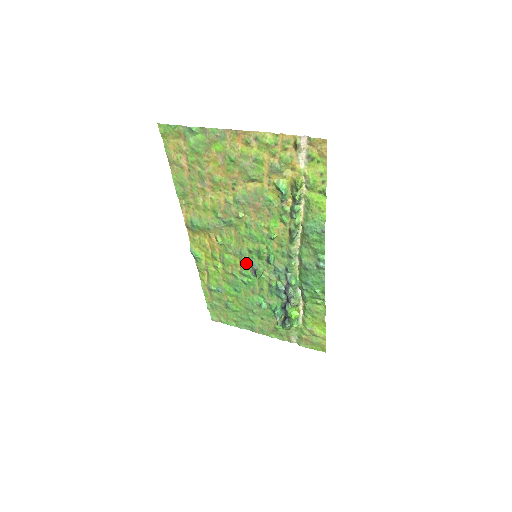
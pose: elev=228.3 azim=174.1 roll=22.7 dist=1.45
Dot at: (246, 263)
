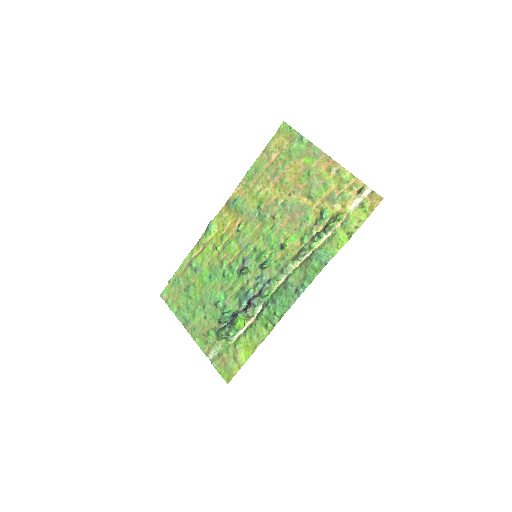
Dot at: (242, 258)
